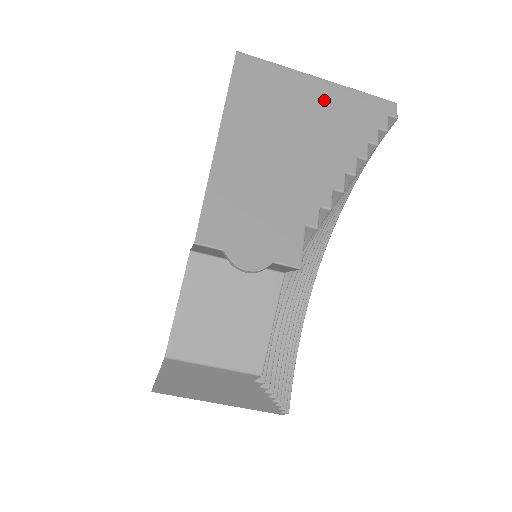
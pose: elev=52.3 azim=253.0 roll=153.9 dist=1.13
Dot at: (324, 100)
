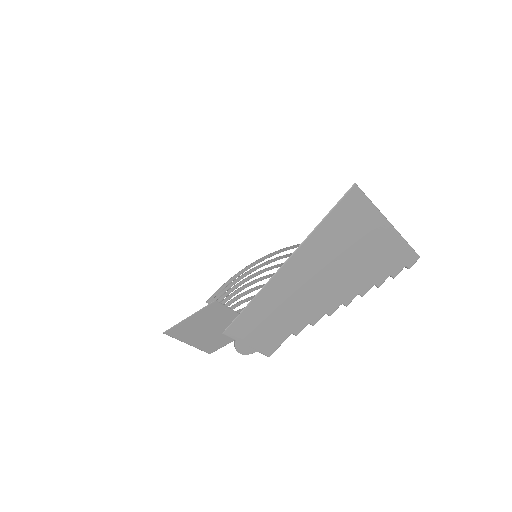
Dot at: (377, 245)
